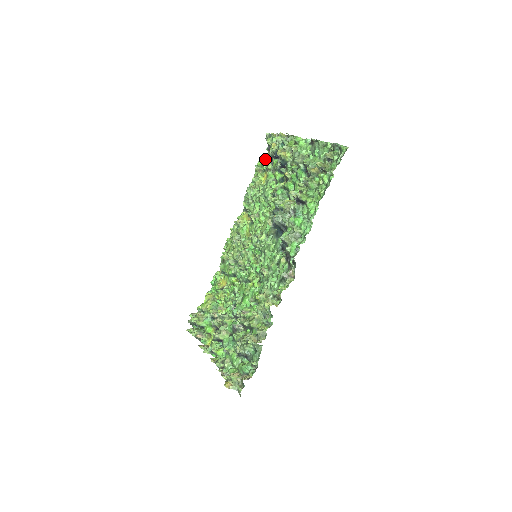
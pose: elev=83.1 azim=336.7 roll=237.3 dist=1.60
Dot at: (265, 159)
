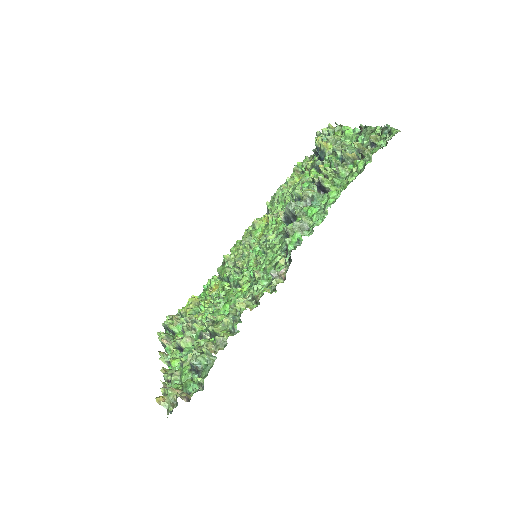
Dot at: (308, 160)
